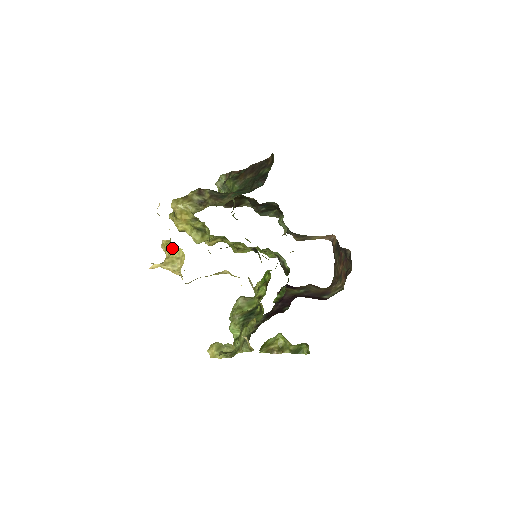
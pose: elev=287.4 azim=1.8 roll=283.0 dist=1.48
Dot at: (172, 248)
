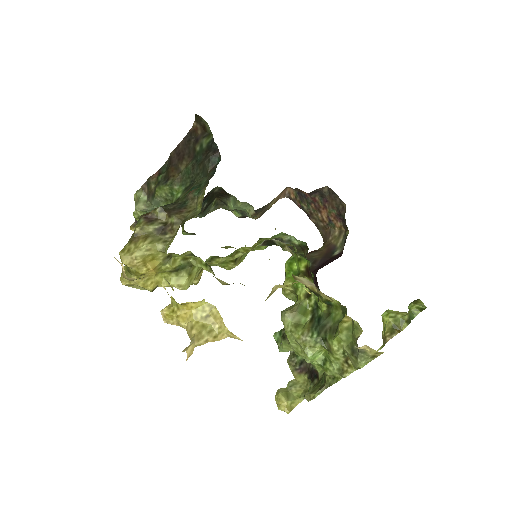
Dot at: (187, 310)
